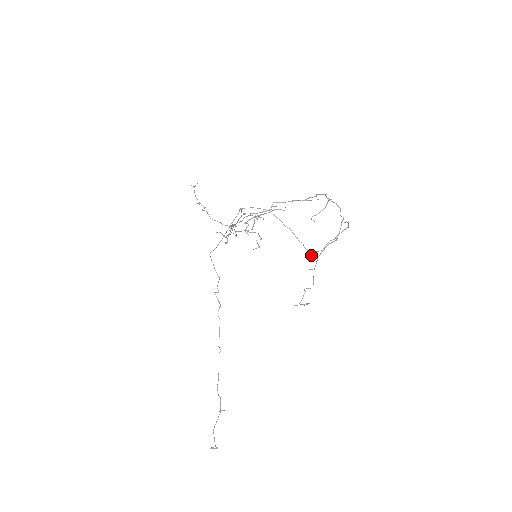
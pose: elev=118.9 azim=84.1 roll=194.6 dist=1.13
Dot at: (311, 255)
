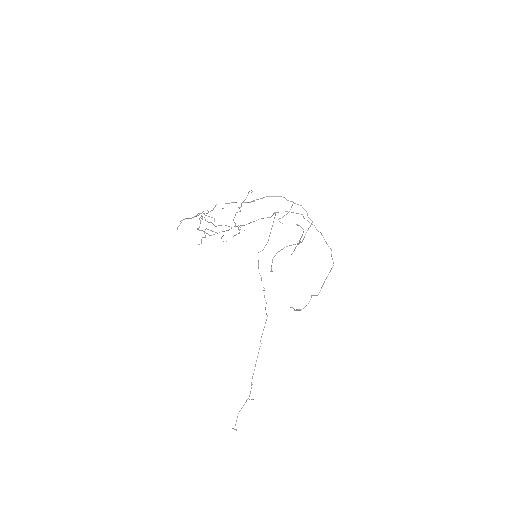
Dot at: (333, 262)
